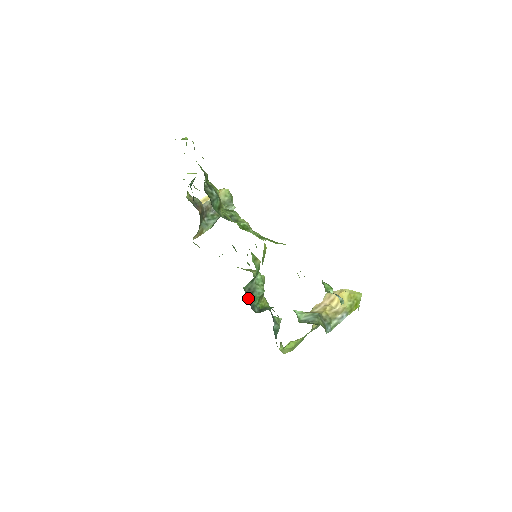
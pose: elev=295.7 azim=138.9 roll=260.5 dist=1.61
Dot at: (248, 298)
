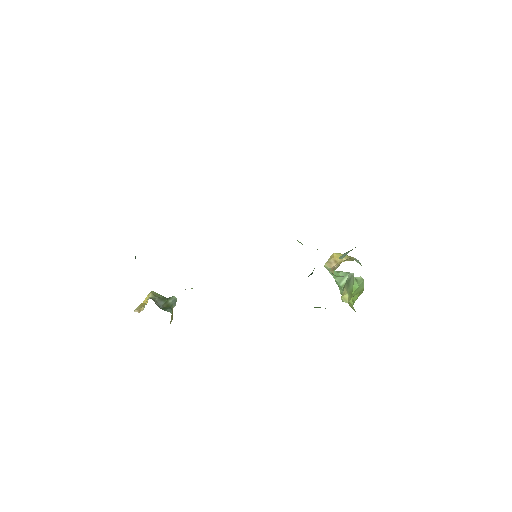
Dot at: occluded
